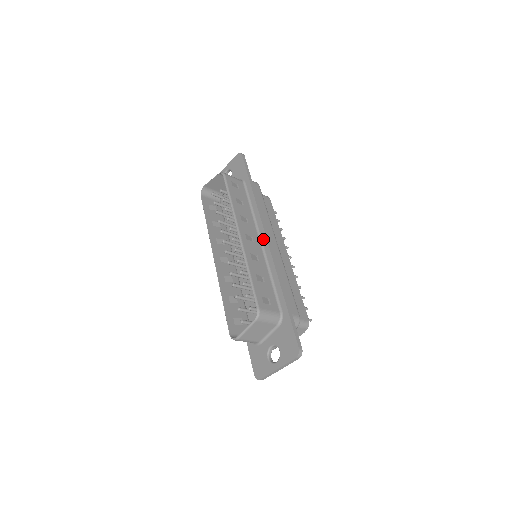
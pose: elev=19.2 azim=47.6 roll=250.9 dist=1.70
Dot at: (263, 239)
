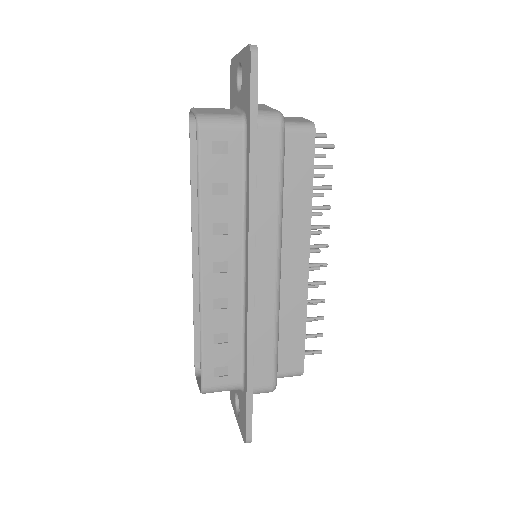
Dot at: (246, 267)
